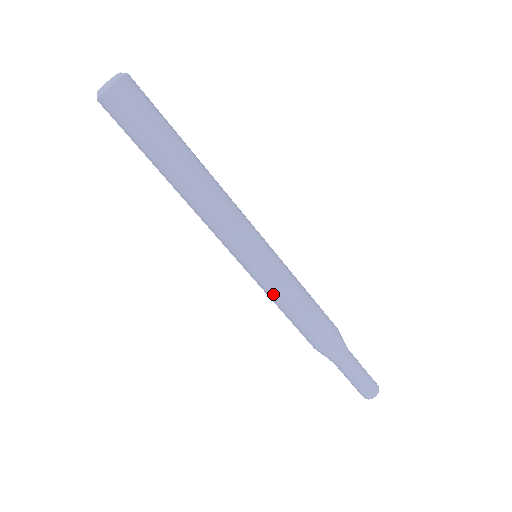
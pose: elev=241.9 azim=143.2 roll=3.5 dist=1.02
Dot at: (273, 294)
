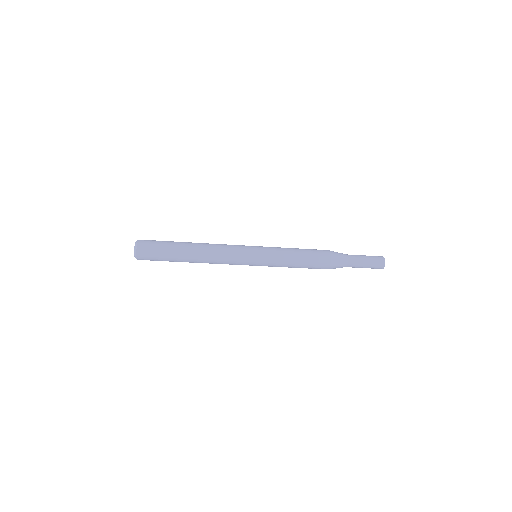
Dot at: occluded
